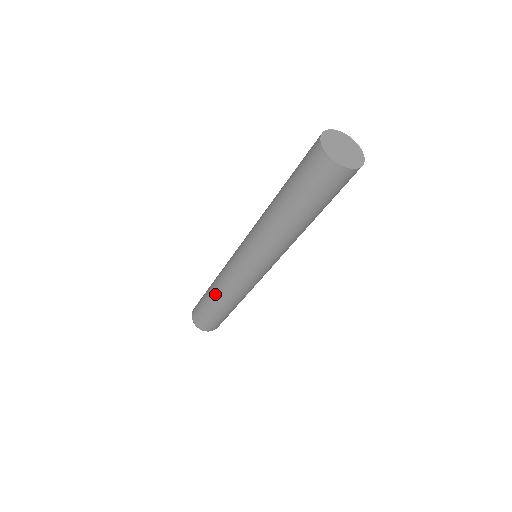
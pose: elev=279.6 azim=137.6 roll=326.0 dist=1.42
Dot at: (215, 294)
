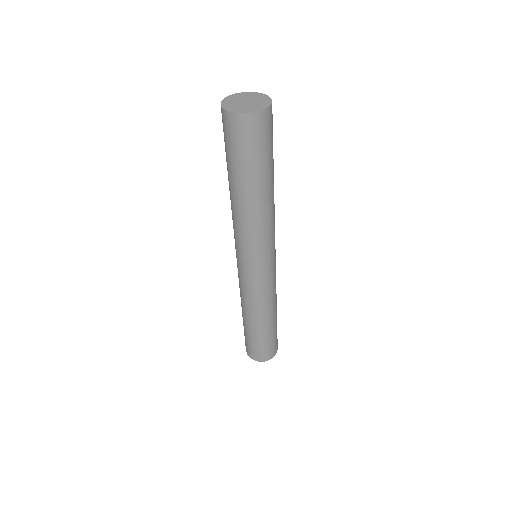
Dot at: (257, 319)
